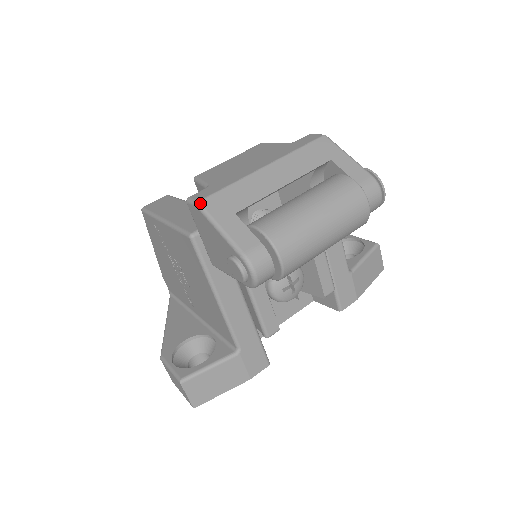
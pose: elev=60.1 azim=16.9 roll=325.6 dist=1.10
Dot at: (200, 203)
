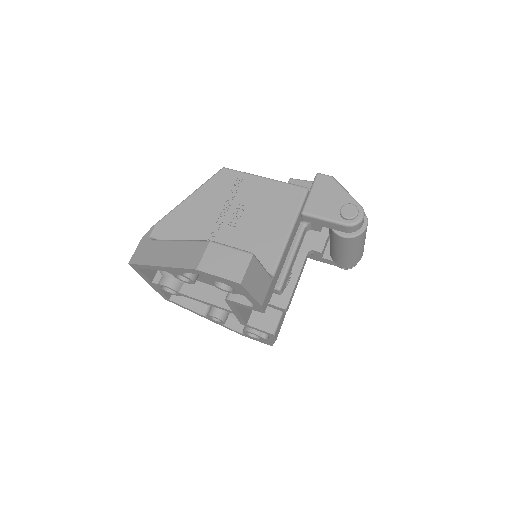
Dot at: occluded
